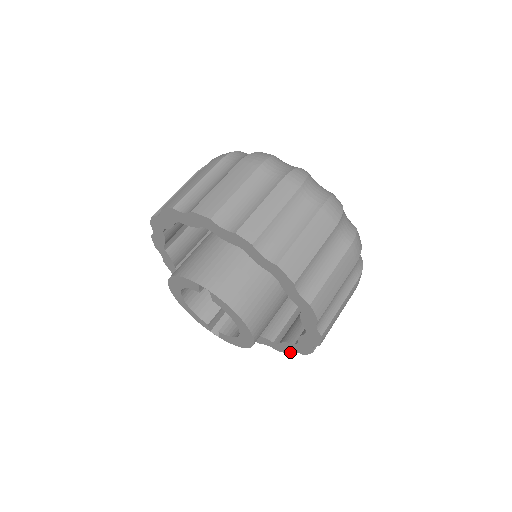
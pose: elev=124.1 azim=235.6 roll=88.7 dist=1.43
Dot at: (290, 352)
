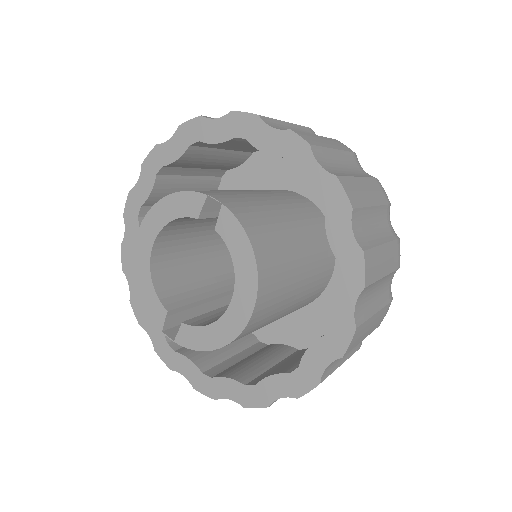
Dot at: (270, 401)
